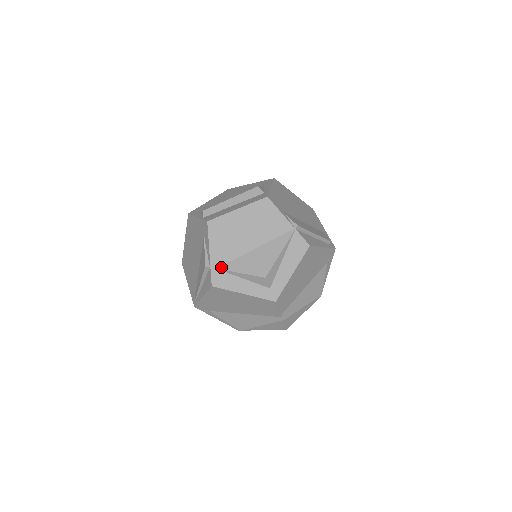
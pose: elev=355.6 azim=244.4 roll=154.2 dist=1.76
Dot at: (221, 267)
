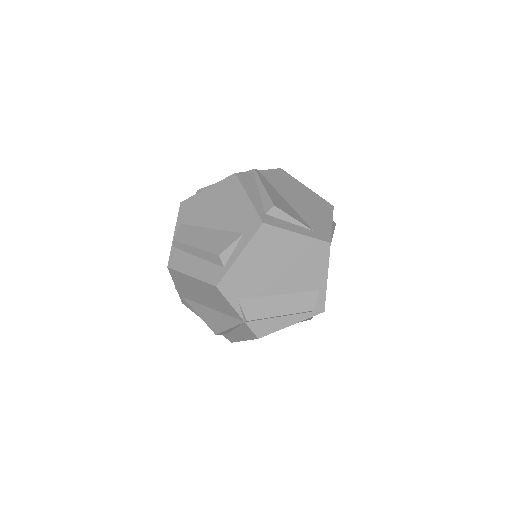
Dot at: (186, 299)
